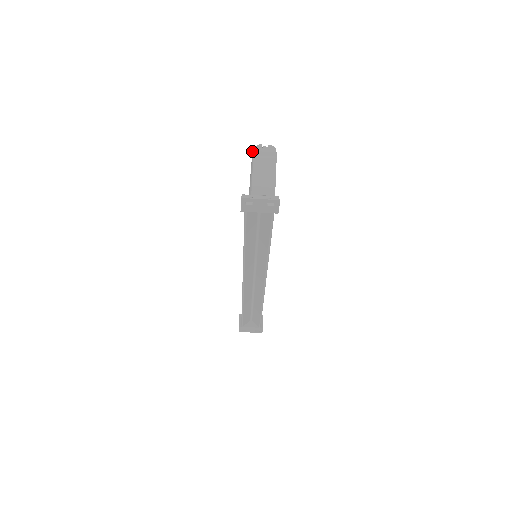
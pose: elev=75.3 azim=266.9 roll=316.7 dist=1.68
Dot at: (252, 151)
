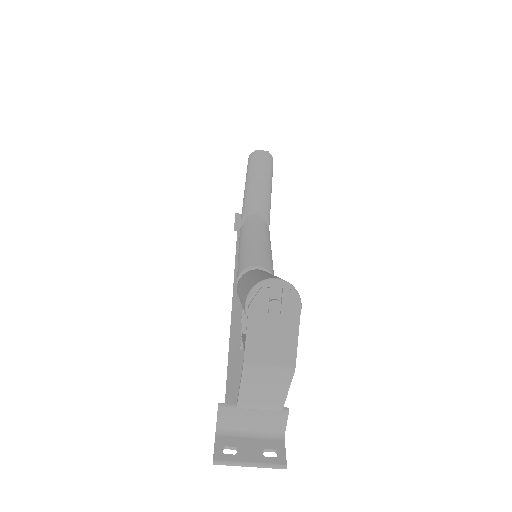
Dot at: (244, 308)
